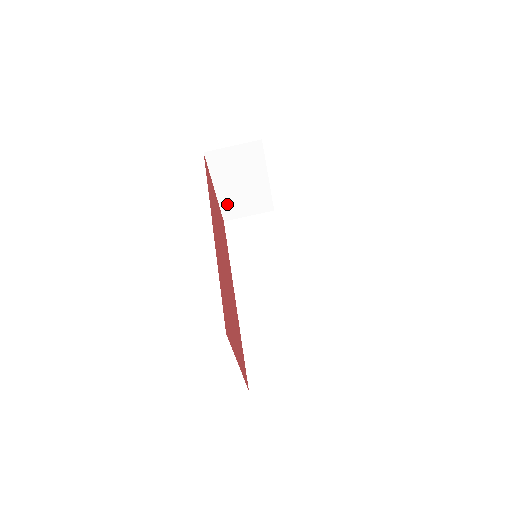
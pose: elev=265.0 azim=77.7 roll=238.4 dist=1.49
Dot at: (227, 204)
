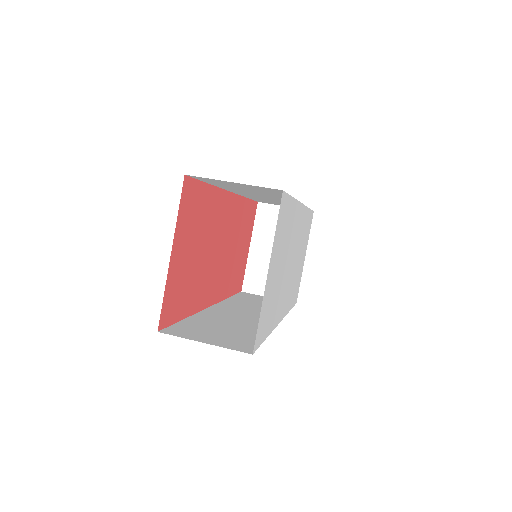
Dot at: (254, 271)
